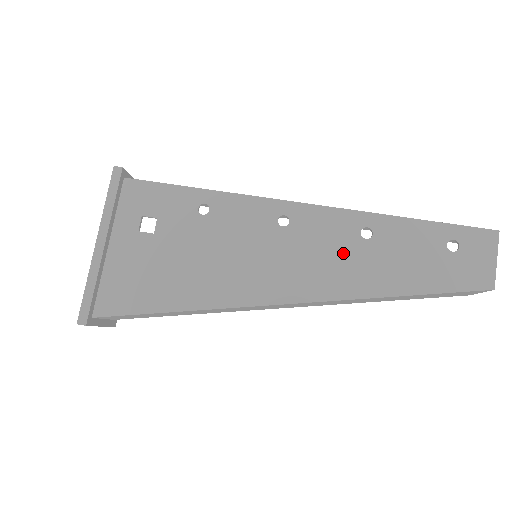
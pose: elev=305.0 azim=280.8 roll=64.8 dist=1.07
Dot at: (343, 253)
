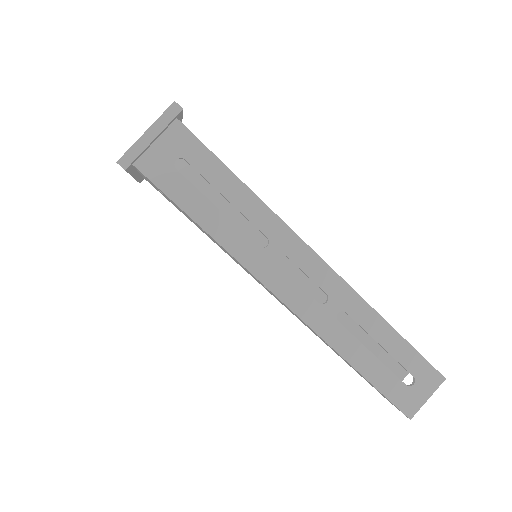
Dot at: occluded
